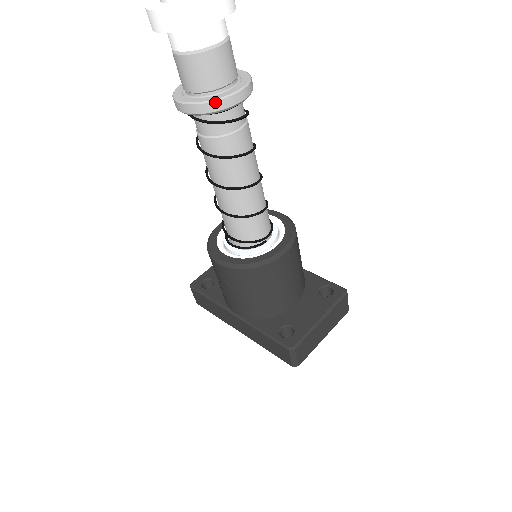
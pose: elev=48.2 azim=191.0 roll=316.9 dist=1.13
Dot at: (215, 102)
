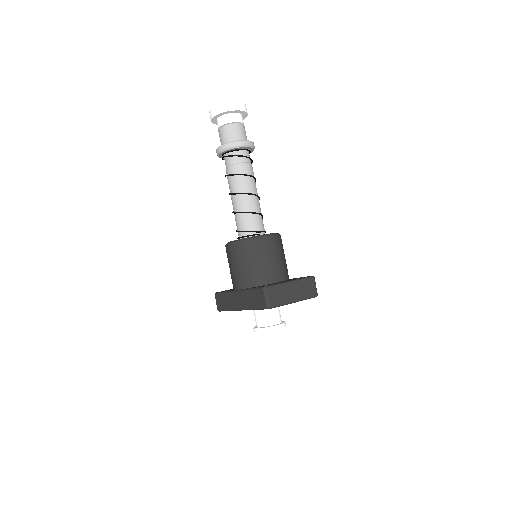
Dot at: (232, 142)
